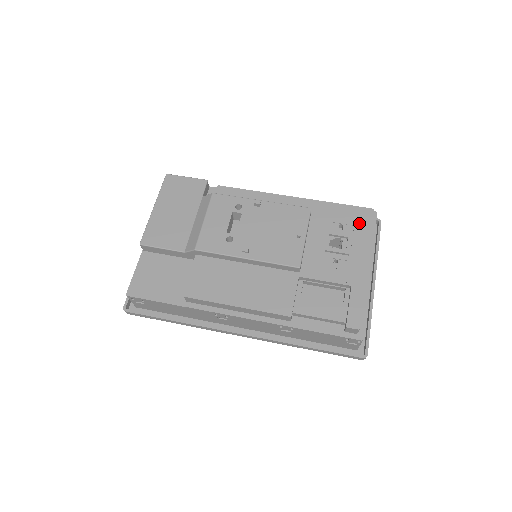
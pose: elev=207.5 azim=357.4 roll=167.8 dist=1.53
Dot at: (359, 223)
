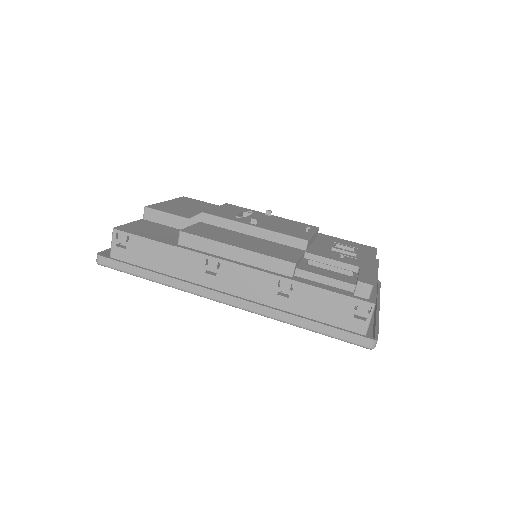
Dot at: (364, 249)
